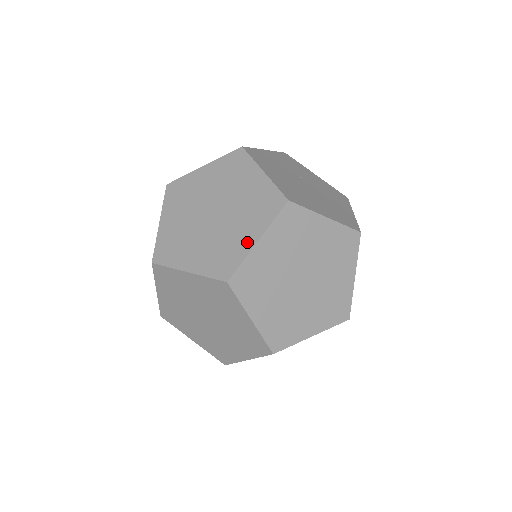
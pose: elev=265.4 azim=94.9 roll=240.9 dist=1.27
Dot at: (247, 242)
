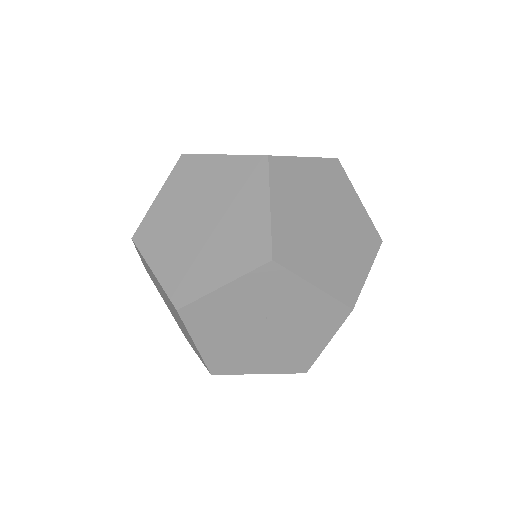
Dot at: occluded
